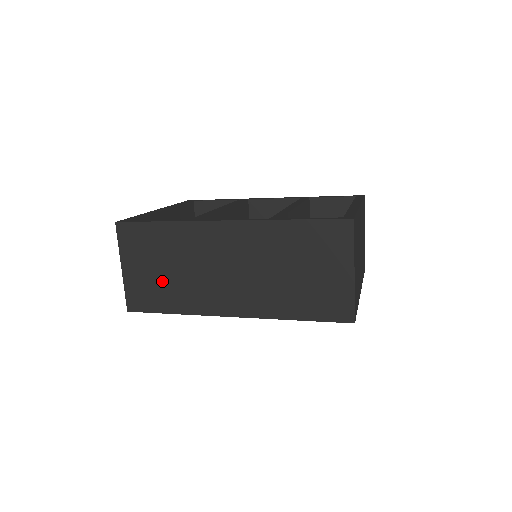
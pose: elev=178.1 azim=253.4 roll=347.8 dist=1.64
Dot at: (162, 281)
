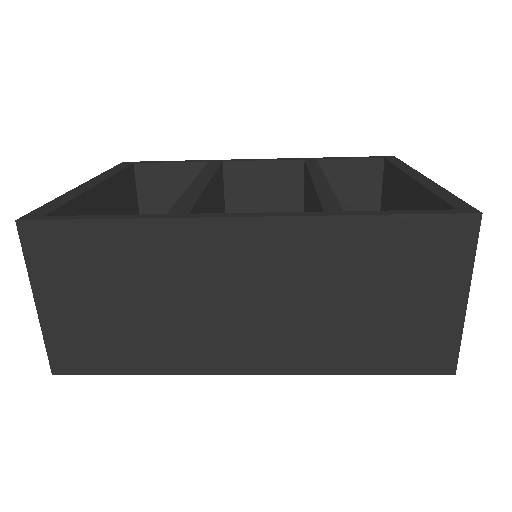
Dot at: (118, 323)
